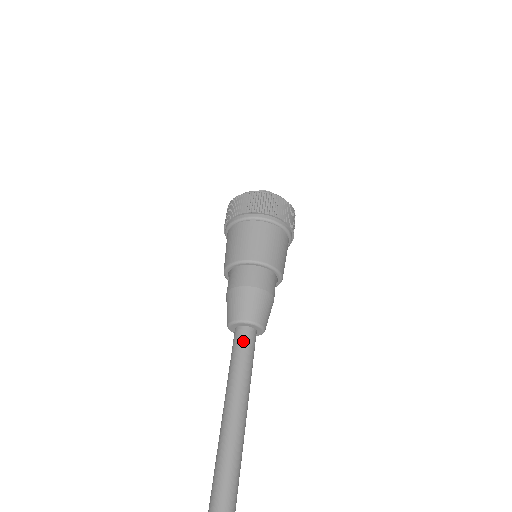
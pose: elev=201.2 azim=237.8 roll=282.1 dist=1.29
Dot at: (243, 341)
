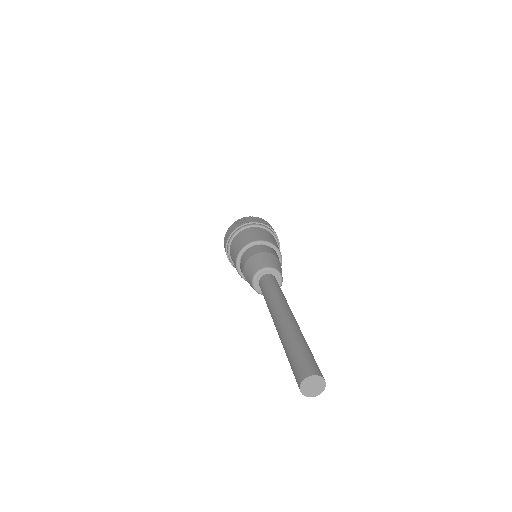
Dot at: (277, 282)
